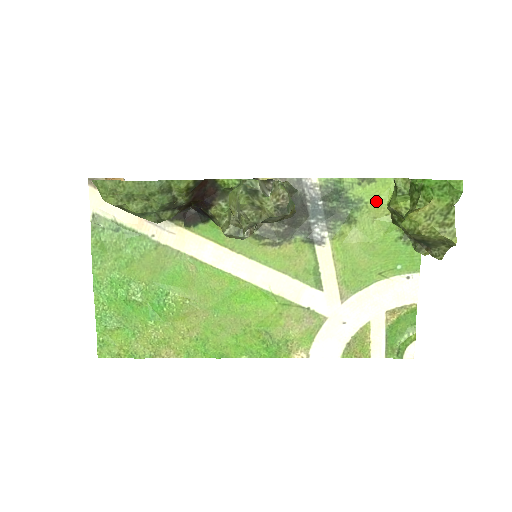
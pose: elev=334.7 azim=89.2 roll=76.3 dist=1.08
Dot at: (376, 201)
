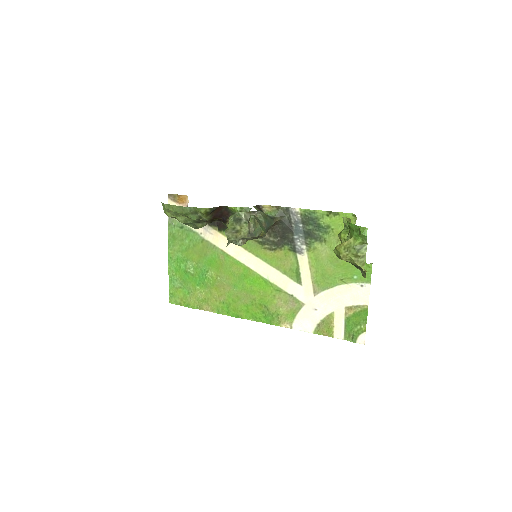
Dot at: (339, 229)
